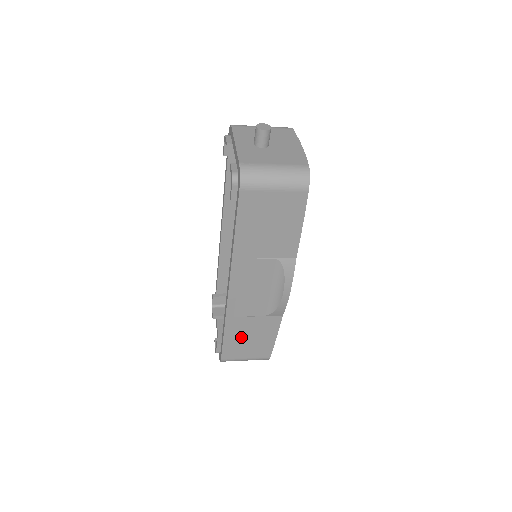
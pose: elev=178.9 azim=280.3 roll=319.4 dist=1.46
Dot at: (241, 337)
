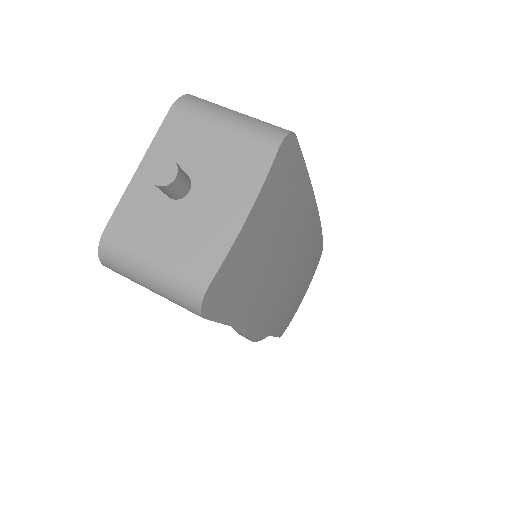
Dot at: occluded
